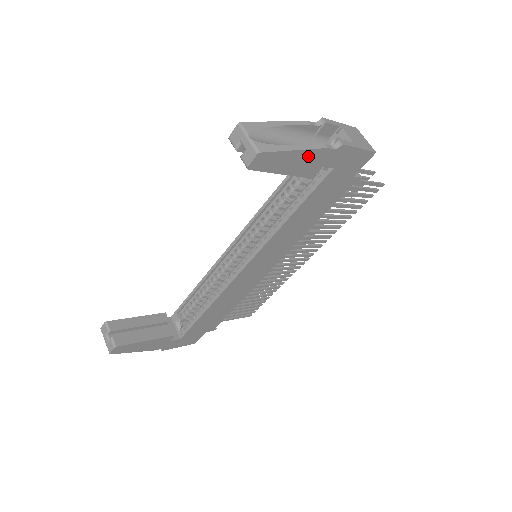
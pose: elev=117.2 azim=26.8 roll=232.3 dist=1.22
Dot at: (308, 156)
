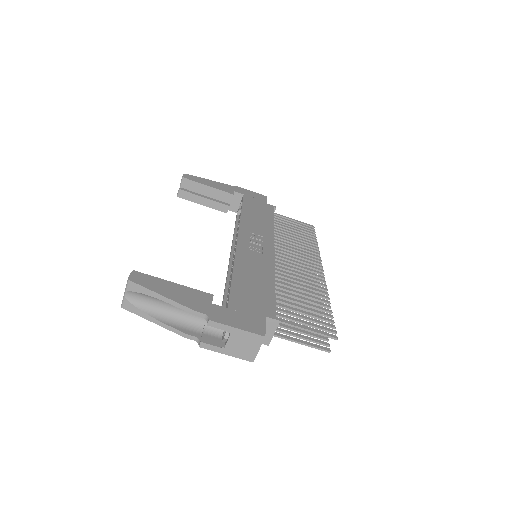
Dot at: (174, 326)
